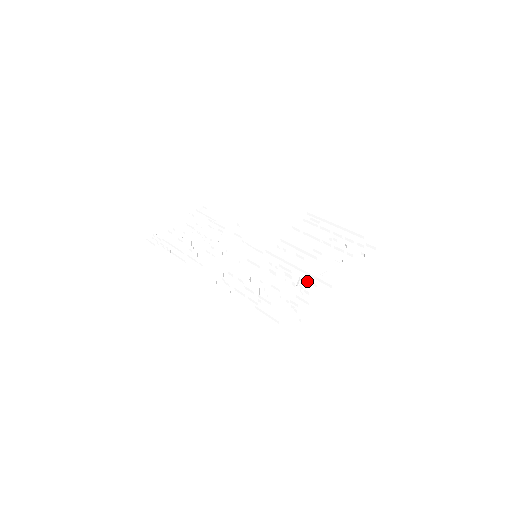
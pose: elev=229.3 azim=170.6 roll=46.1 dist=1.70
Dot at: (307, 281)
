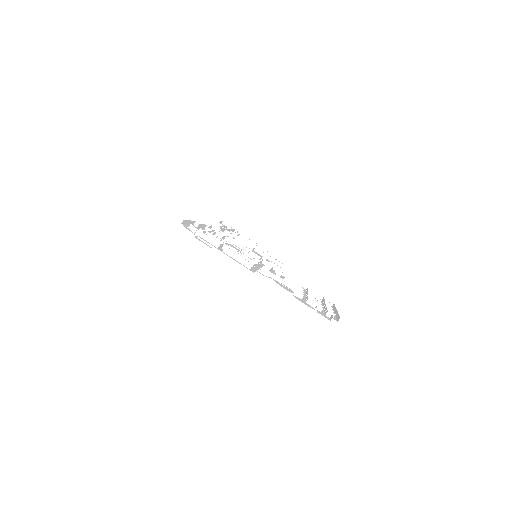
Dot at: occluded
